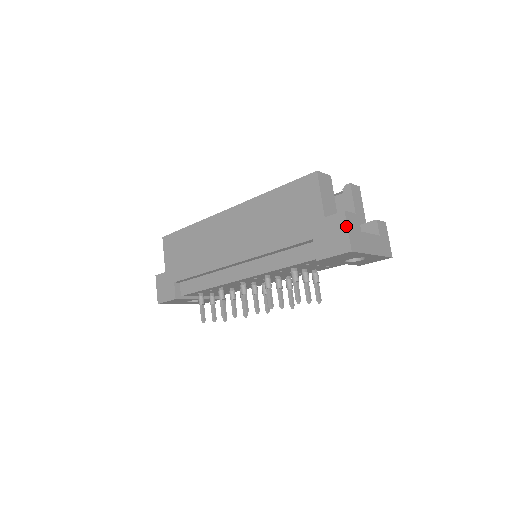
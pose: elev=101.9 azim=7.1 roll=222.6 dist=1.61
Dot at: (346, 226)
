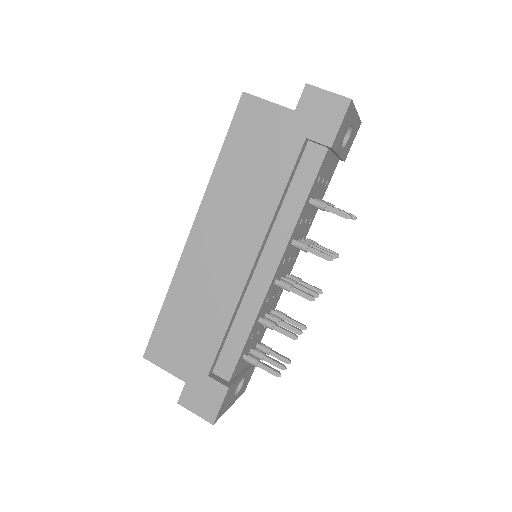
Dot at: (322, 90)
